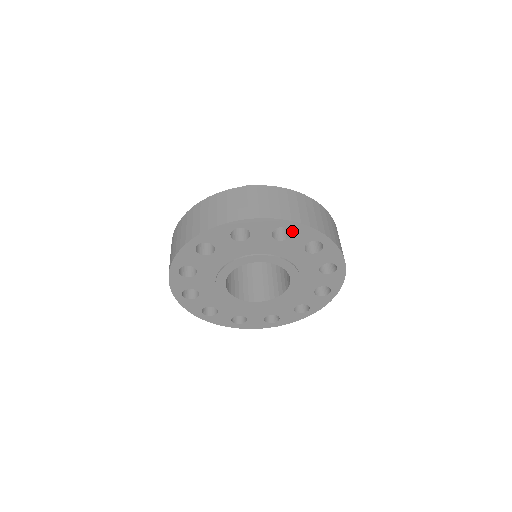
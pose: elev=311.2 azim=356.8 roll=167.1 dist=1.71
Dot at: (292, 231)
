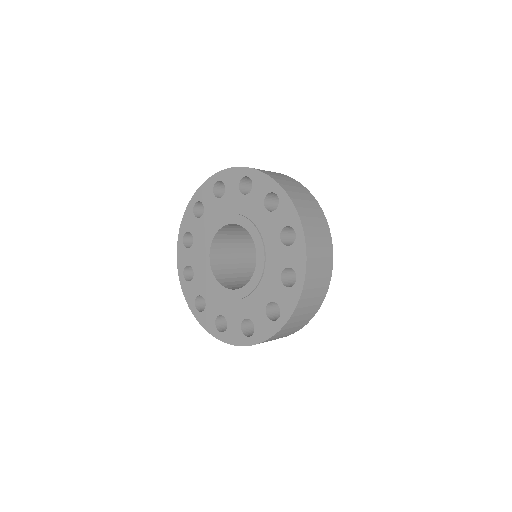
Dot at: (224, 181)
